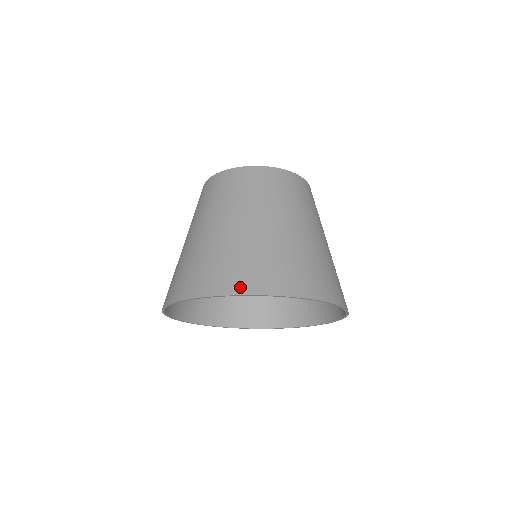
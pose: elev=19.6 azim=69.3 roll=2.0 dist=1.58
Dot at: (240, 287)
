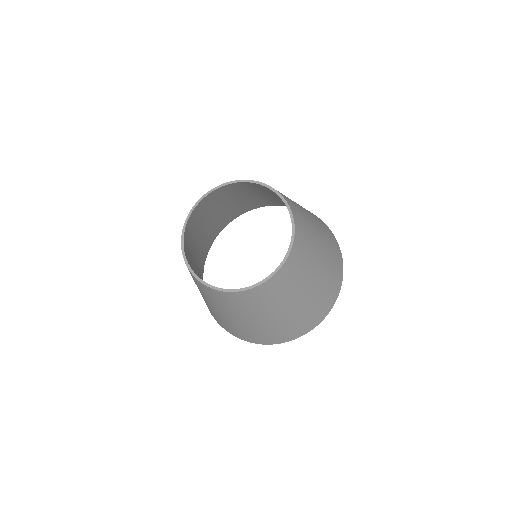
Dot at: (225, 329)
